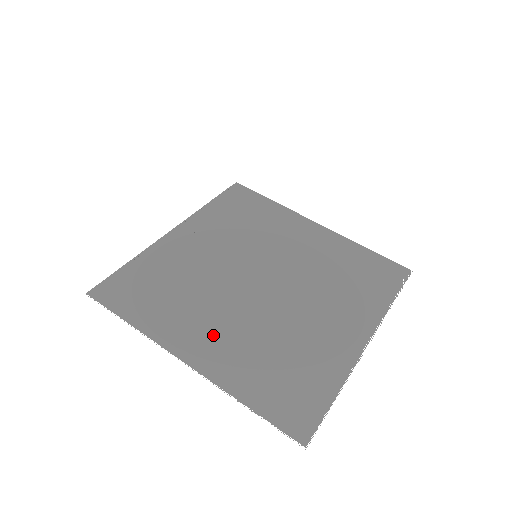
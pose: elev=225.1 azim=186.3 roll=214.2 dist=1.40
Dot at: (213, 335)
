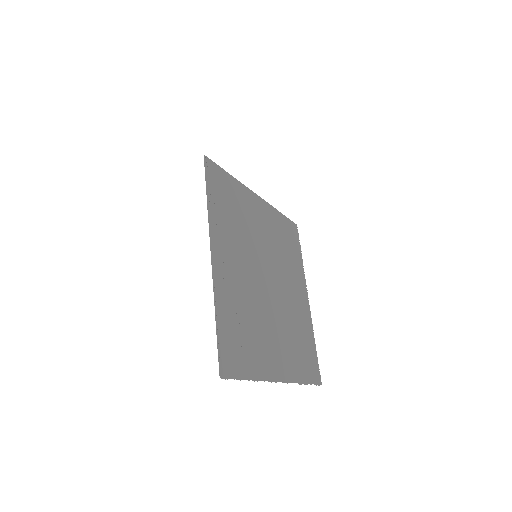
Dot at: (278, 349)
